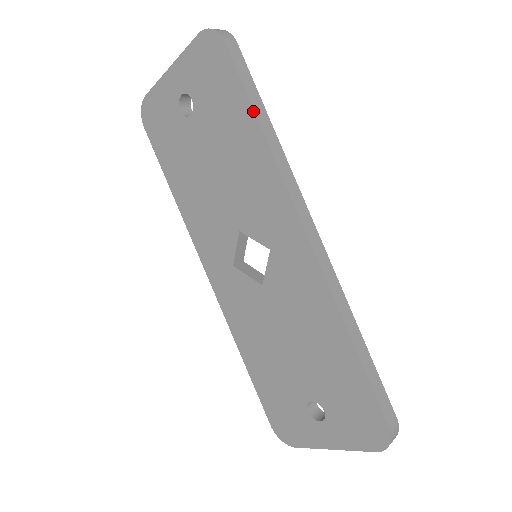
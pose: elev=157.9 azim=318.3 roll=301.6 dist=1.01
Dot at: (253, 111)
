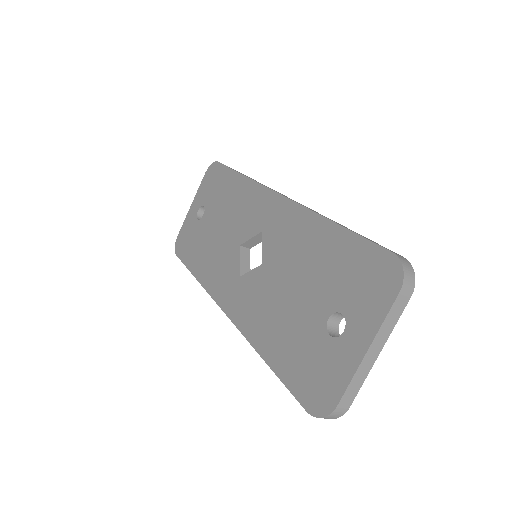
Dot at: (236, 172)
